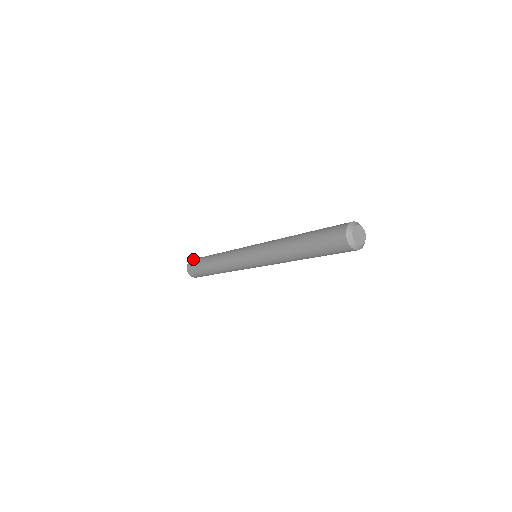
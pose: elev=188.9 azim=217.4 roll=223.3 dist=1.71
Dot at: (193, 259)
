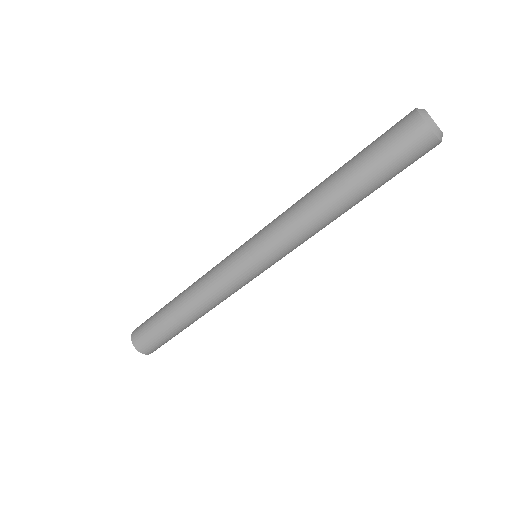
Dot at: (136, 328)
